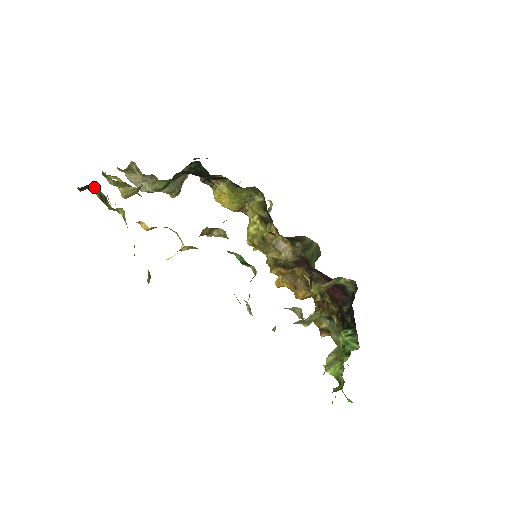
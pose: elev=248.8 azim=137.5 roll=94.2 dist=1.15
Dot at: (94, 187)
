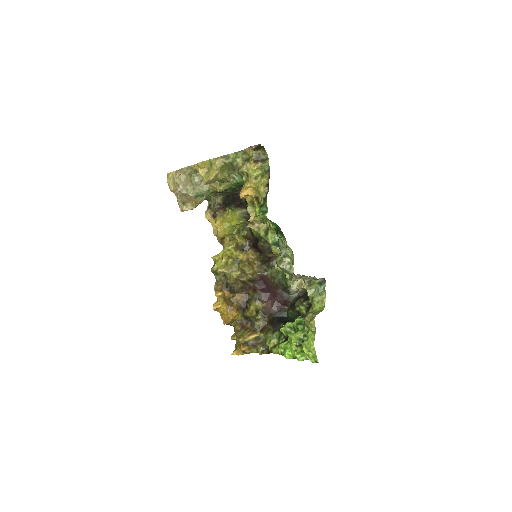
Dot at: (256, 152)
